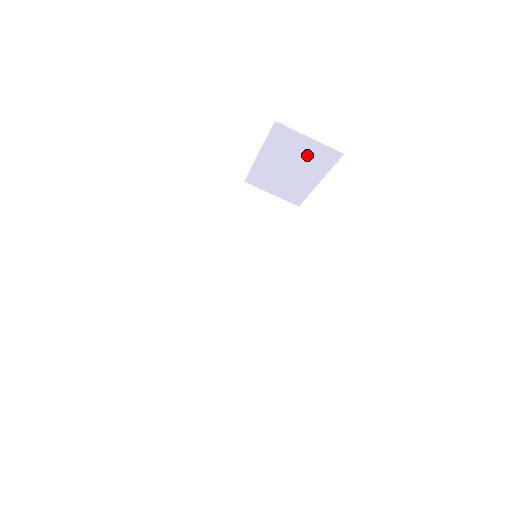
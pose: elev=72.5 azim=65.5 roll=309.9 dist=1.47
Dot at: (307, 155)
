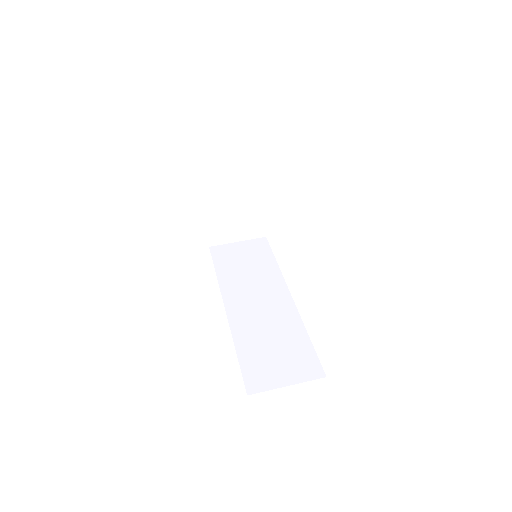
Dot at: (239, 170)
